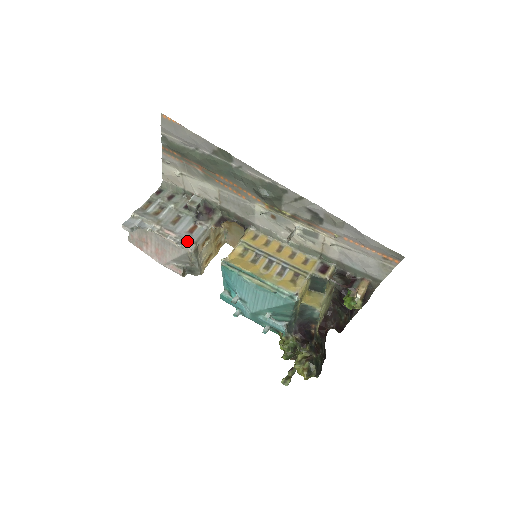
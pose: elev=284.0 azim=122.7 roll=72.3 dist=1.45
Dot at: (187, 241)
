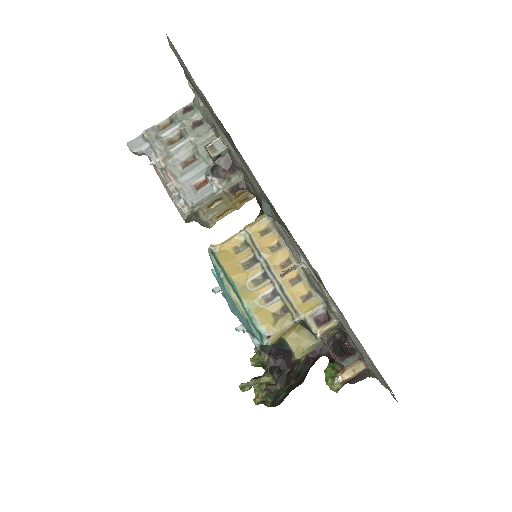
Dot at: (185, 200)
